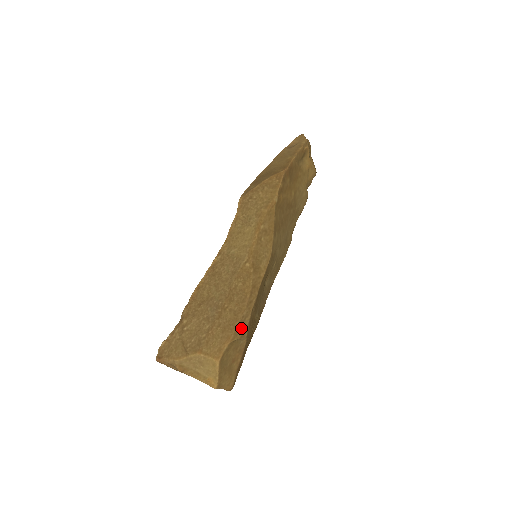
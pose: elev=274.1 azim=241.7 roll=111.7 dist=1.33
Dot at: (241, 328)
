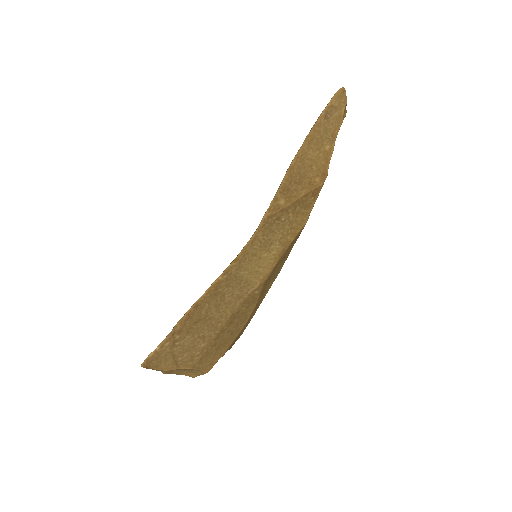
Dot at: (234, 343)
